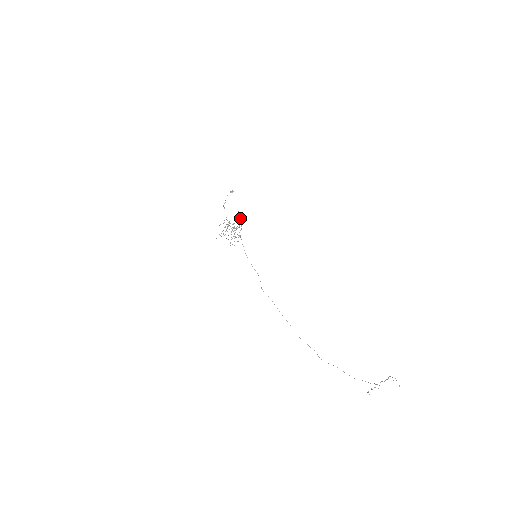
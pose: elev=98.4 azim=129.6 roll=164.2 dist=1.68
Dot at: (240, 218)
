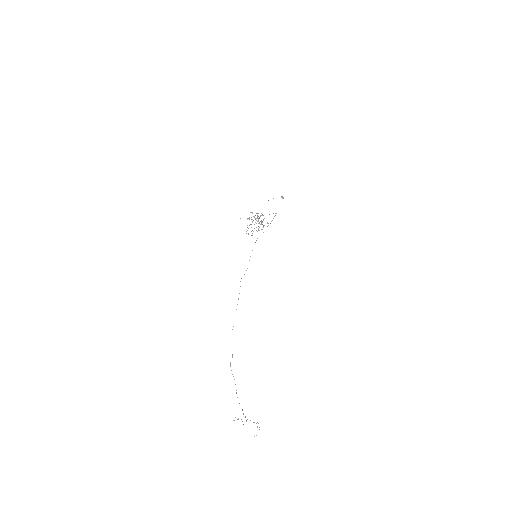
Dot at: occluded
